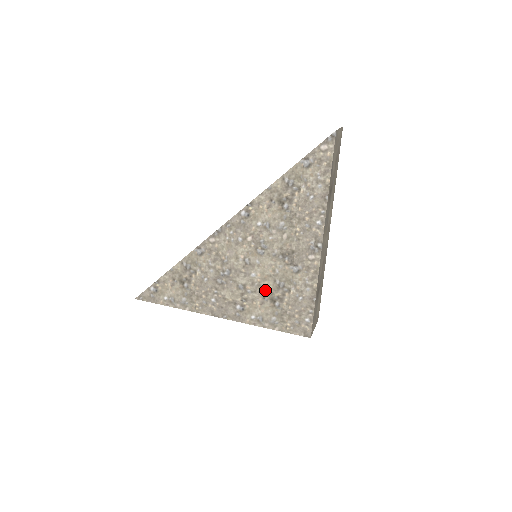
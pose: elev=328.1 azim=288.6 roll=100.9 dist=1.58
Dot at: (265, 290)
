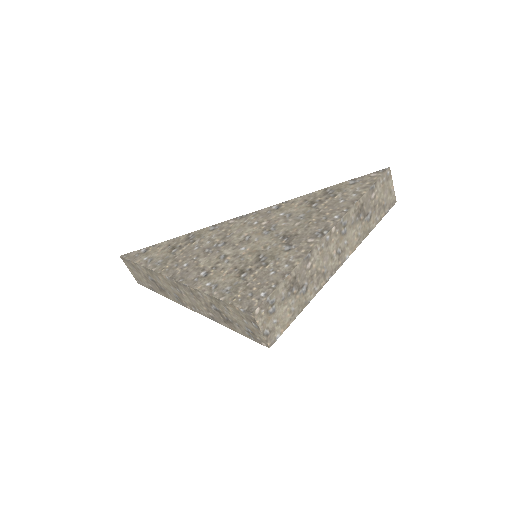
Dot at: (243, 262)
